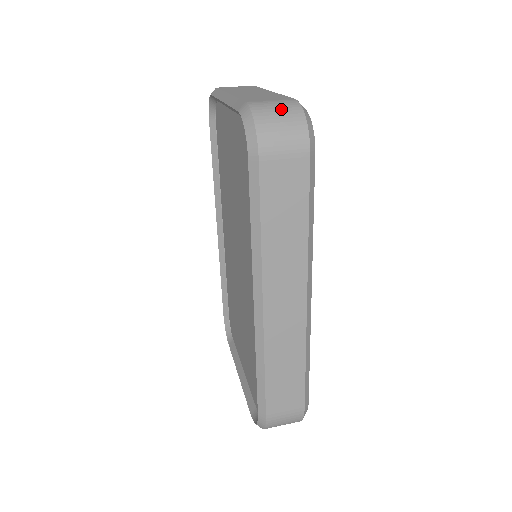
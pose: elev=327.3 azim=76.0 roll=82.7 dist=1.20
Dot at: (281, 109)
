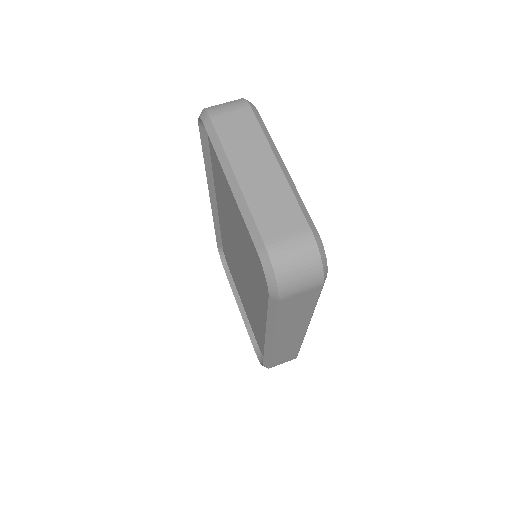
Dot at: (299, 256)
